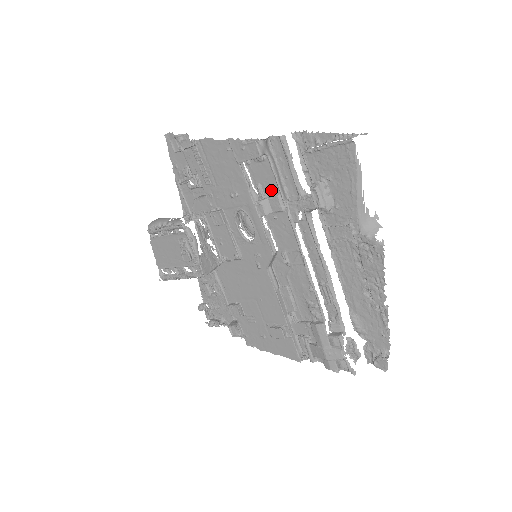
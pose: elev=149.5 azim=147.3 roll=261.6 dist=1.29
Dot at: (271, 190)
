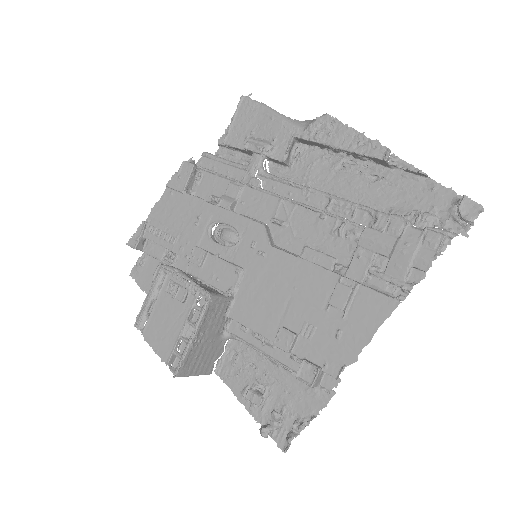
Dot at: (222, 188)
